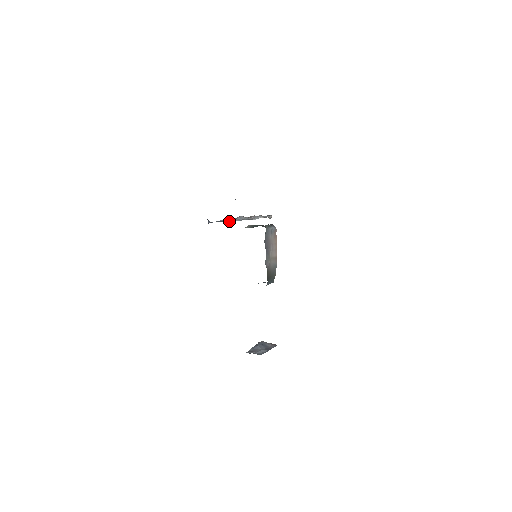
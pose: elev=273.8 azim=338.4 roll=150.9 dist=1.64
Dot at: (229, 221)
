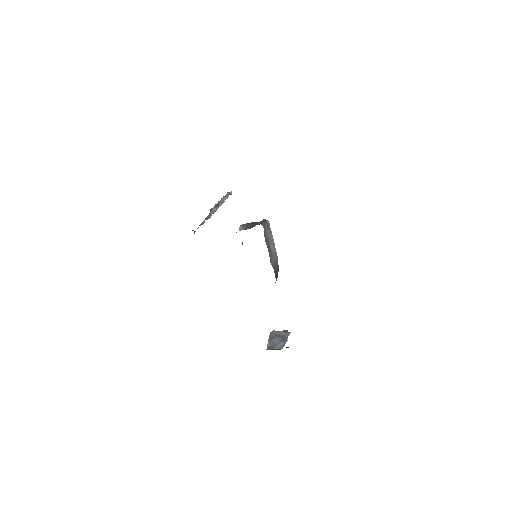
Dot at: occluded
